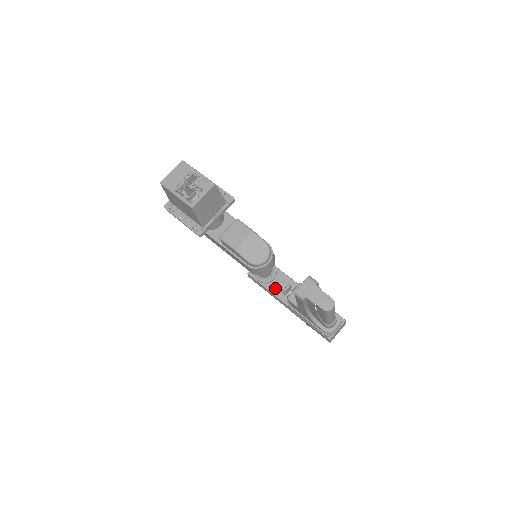
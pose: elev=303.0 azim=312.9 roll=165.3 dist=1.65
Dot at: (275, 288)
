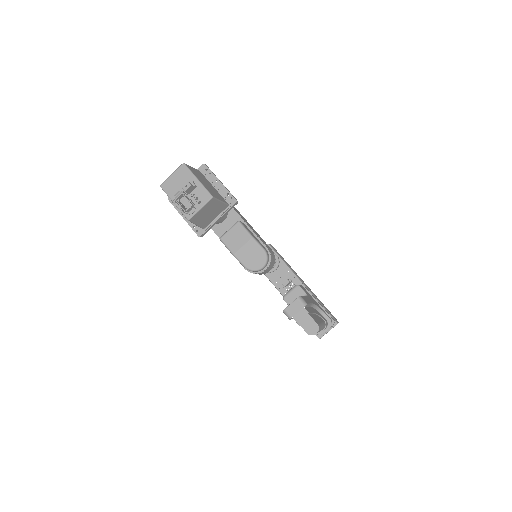
Dot at: (276, 279)
